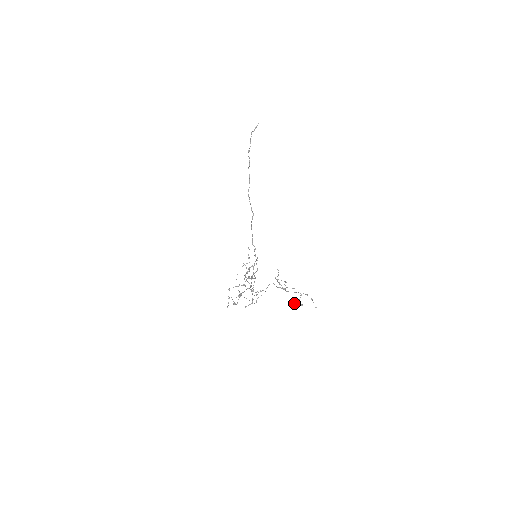
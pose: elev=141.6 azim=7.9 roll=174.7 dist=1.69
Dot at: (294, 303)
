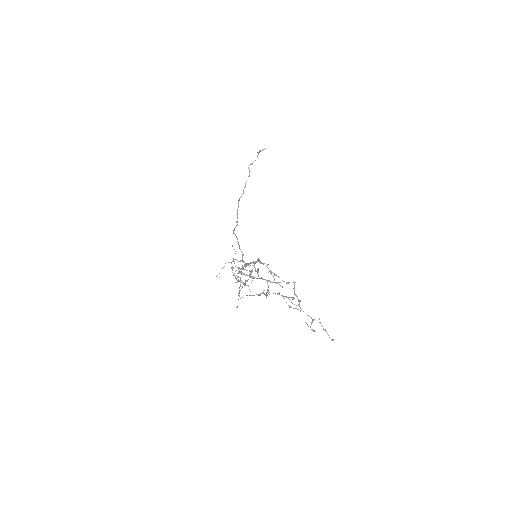
Dot at: occluded
